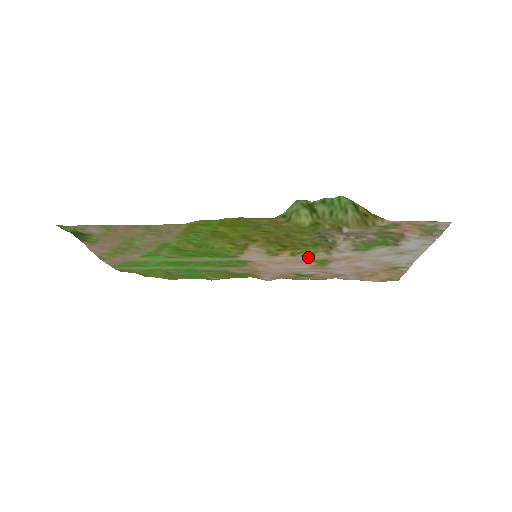
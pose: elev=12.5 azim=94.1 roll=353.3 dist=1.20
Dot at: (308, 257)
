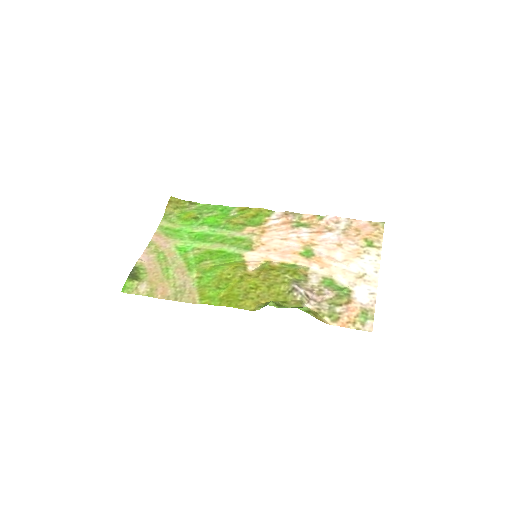
Dot at: (294, 261)
